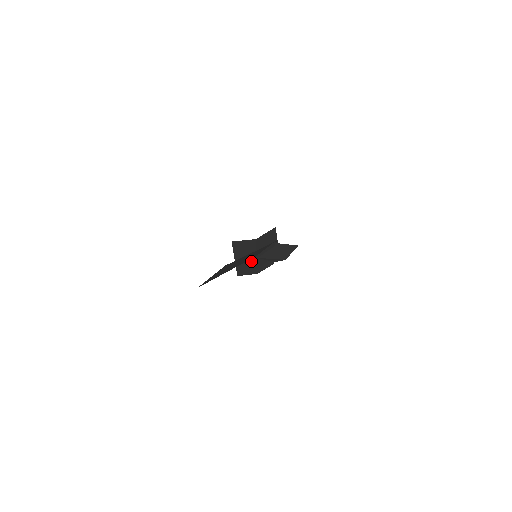
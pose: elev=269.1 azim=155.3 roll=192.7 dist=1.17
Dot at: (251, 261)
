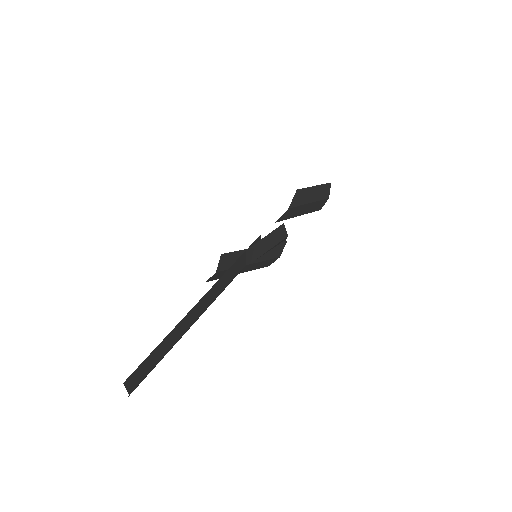
Dot at: (252, 265)
